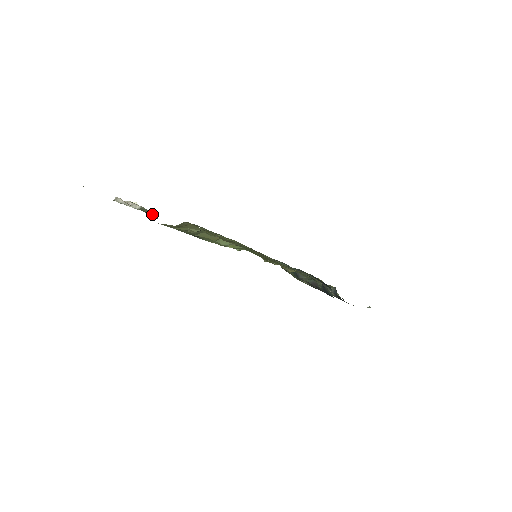
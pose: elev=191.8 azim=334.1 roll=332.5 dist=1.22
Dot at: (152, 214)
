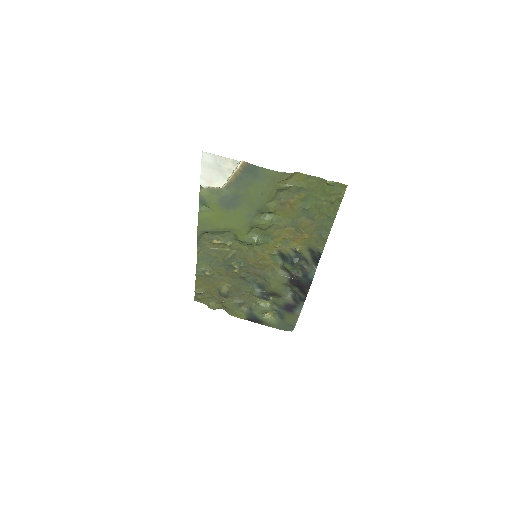
Dot at: (228, 193)
